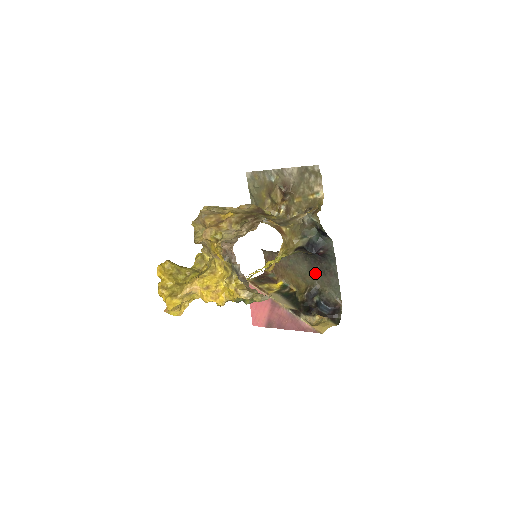
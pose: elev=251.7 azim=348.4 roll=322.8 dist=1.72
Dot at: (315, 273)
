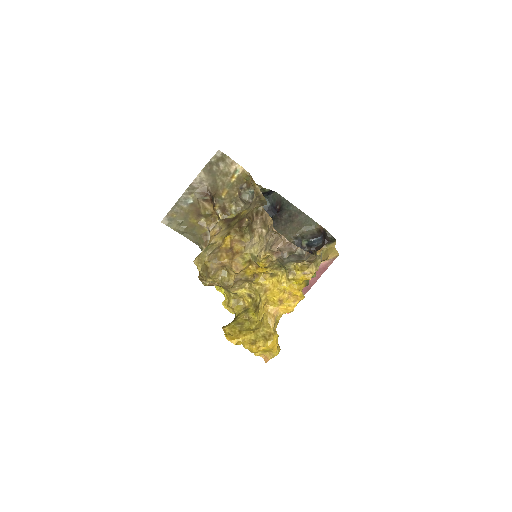
Dot at: (284, 229)
